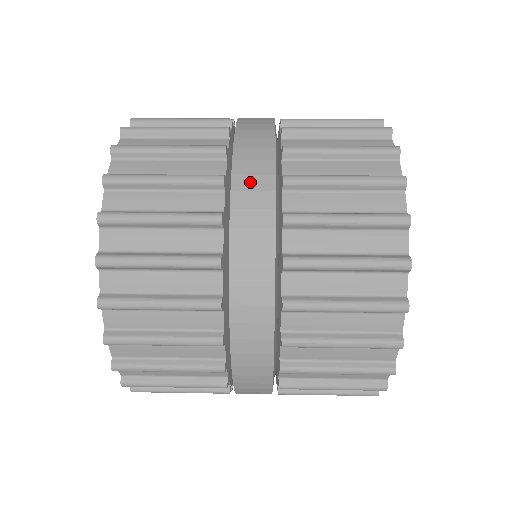
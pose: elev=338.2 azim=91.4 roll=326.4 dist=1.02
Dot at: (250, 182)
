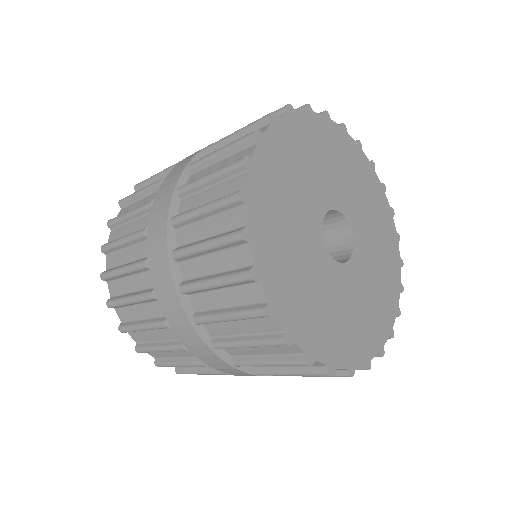
Dot at: occluded
